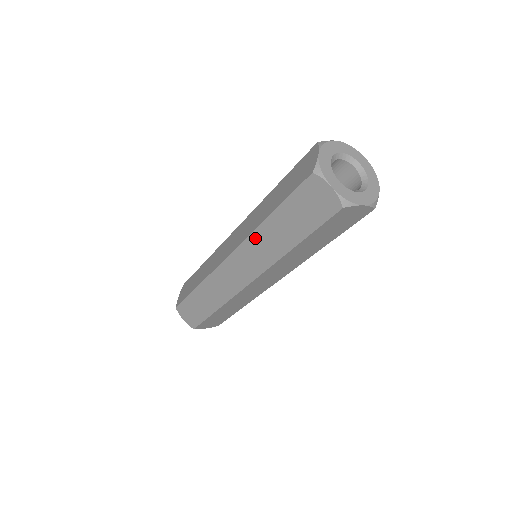
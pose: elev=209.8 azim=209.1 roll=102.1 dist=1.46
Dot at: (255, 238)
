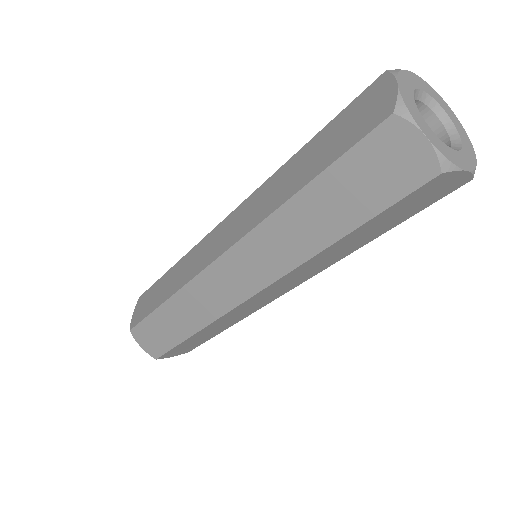
Dot at: (269, 228)
